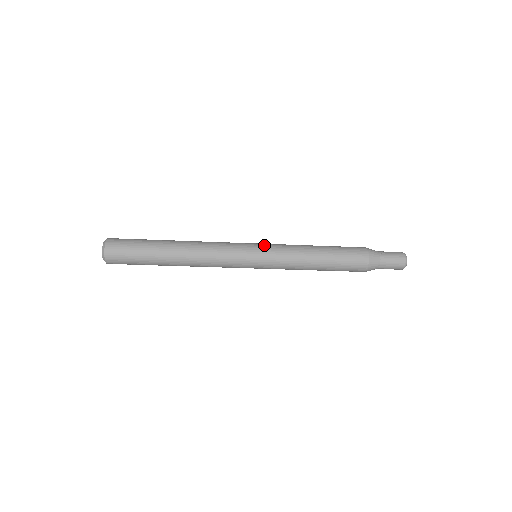
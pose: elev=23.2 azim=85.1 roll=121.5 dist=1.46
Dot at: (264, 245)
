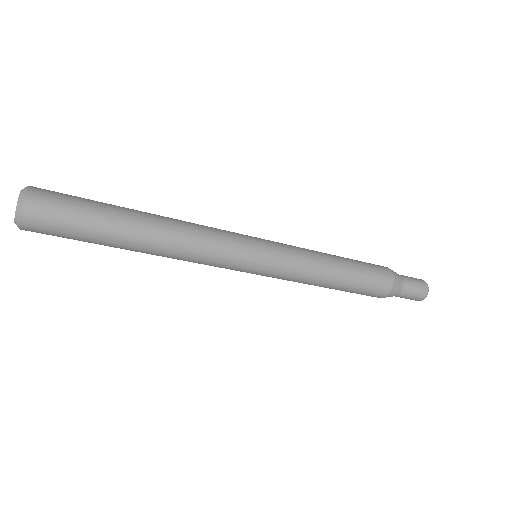
Dot at: occluded
